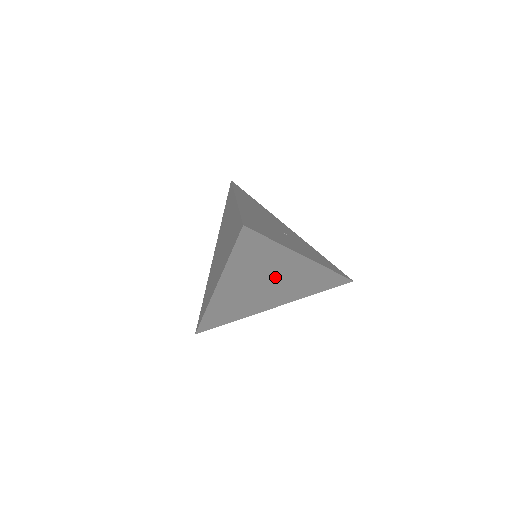
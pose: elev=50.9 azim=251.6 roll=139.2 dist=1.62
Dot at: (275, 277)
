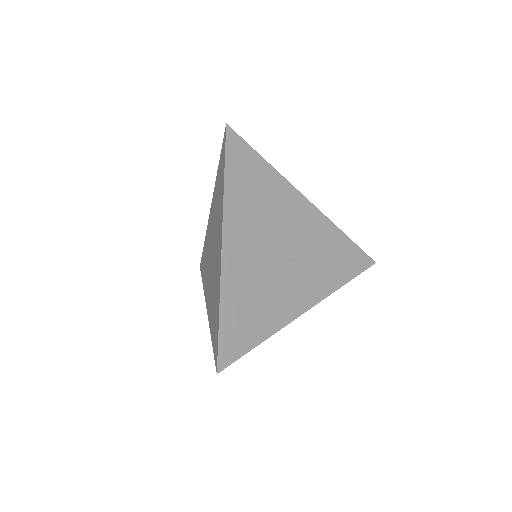
Dot at: occluded
